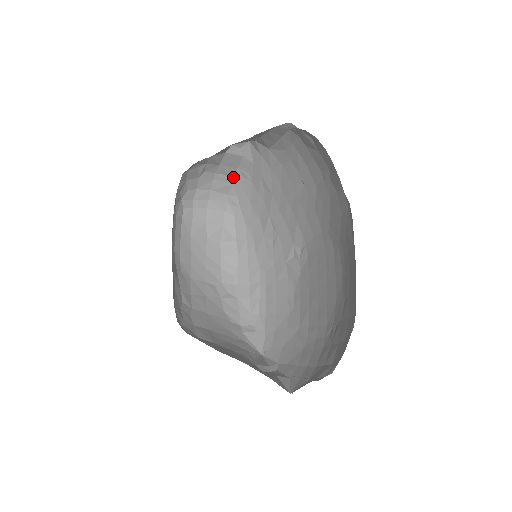
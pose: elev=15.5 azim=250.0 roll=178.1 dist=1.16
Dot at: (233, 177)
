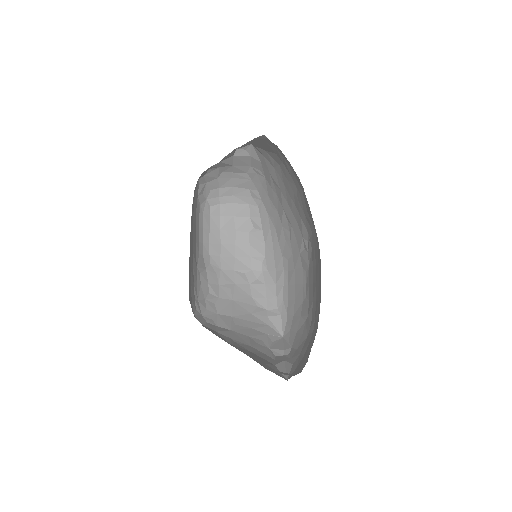
Dot at: (249, 174)
